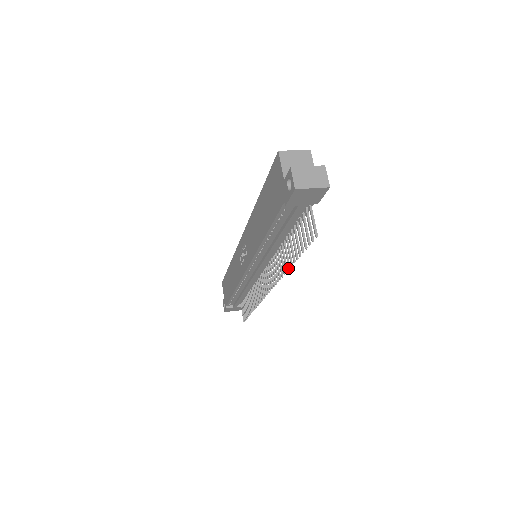
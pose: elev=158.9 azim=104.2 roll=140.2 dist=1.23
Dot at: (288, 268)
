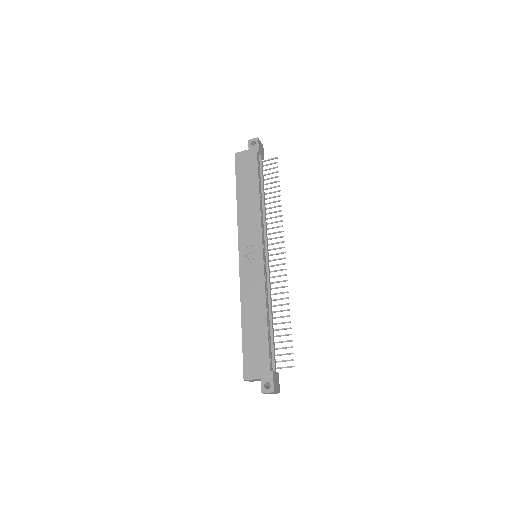
Dot at: (280, 200)
